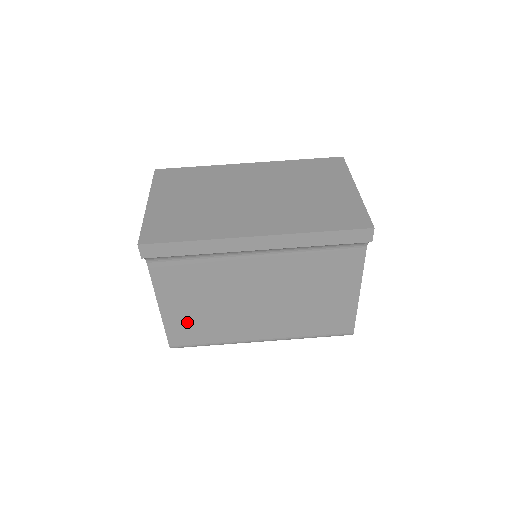
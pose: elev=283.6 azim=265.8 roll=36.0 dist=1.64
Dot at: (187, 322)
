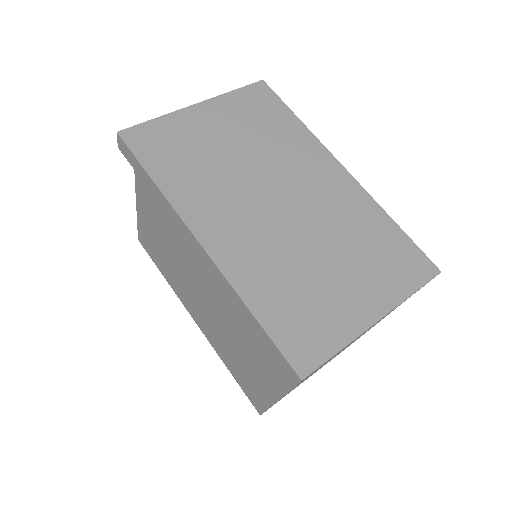
Dot at: (151, 238)
